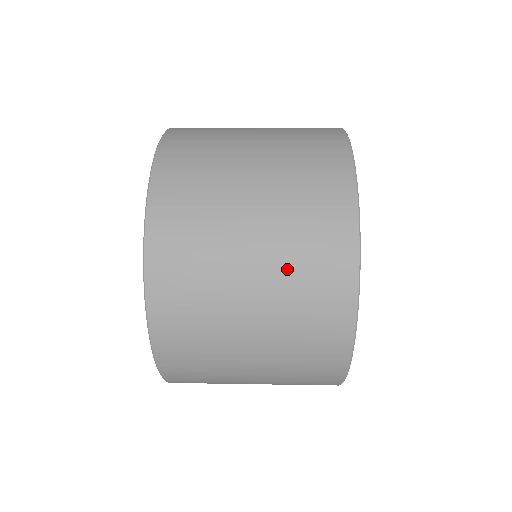
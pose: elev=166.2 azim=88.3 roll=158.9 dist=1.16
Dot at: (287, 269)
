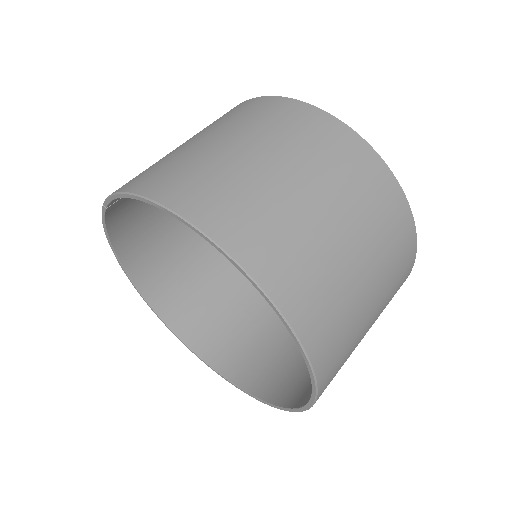
Dot at: occluded
